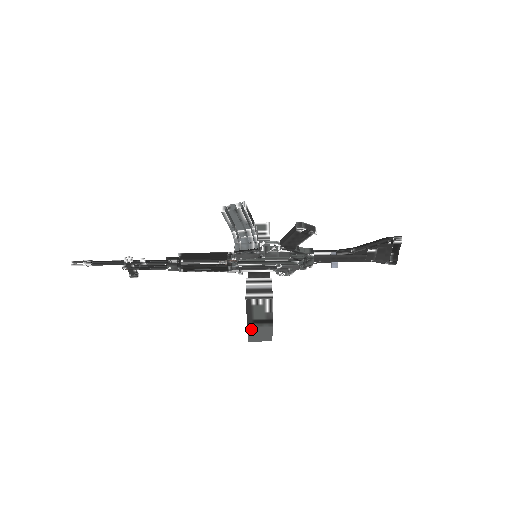
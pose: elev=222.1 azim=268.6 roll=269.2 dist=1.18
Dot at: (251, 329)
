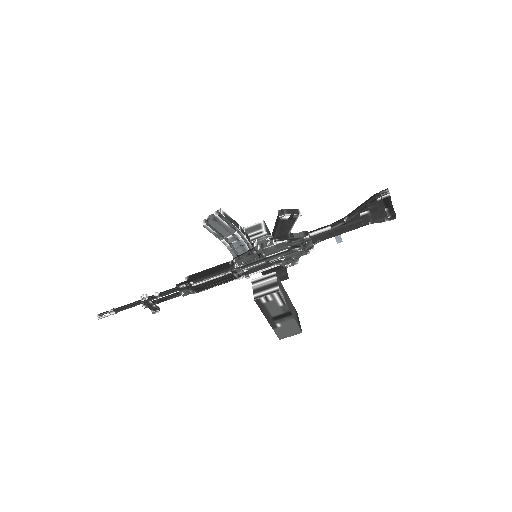
Dot at: (275, 327)
